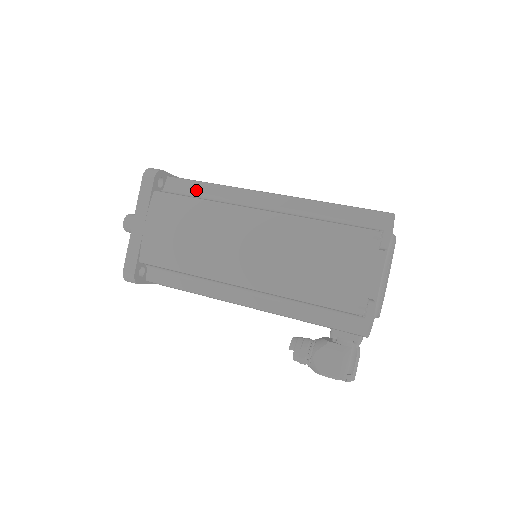
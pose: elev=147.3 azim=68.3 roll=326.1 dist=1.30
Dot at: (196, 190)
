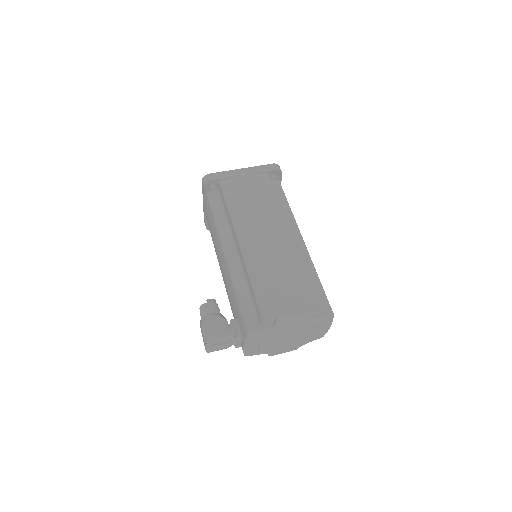
Dot at: (281, 199)
